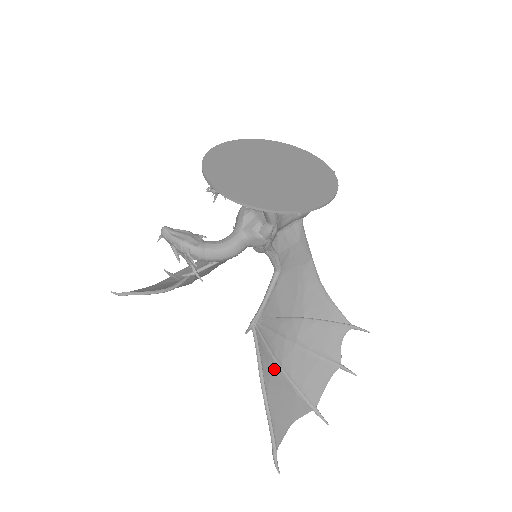
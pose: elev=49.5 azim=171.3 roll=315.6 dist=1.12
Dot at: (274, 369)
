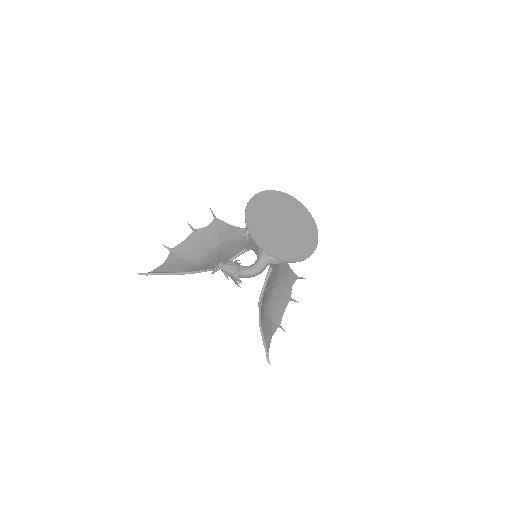
Dot at: (263, 314)
